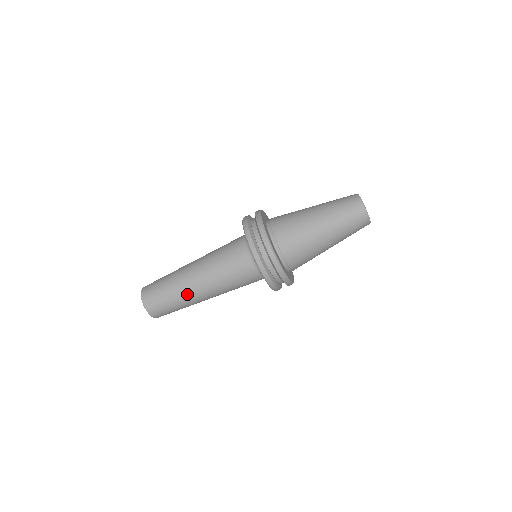
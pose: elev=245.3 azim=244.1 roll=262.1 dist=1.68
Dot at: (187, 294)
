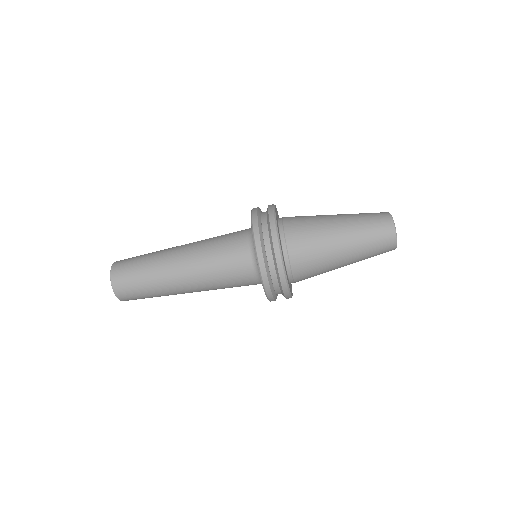
Dot at: (163, 261)
